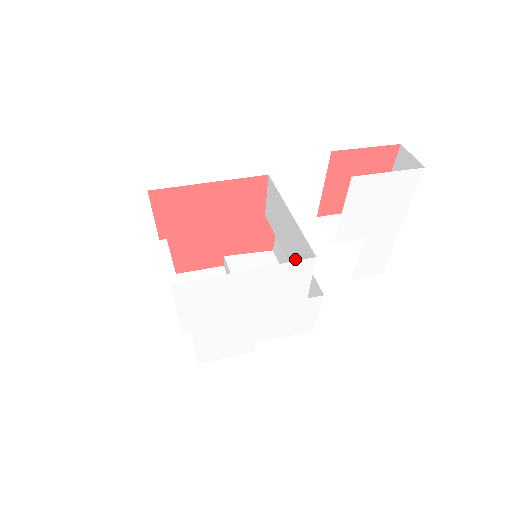
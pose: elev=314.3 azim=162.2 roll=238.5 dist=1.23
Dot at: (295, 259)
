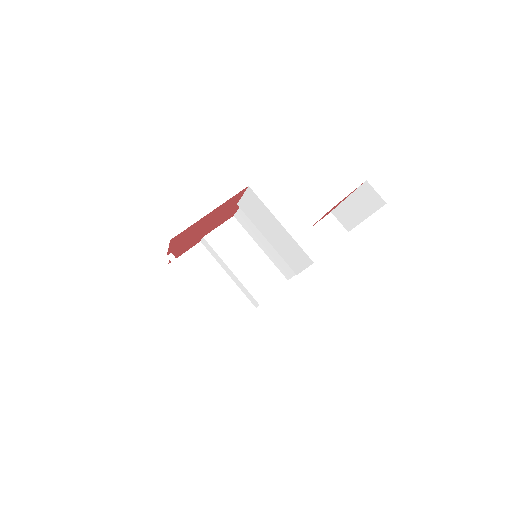
Dot at: (283, 250)
